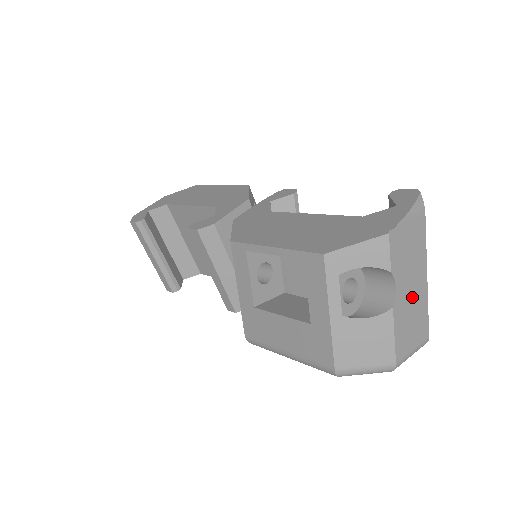
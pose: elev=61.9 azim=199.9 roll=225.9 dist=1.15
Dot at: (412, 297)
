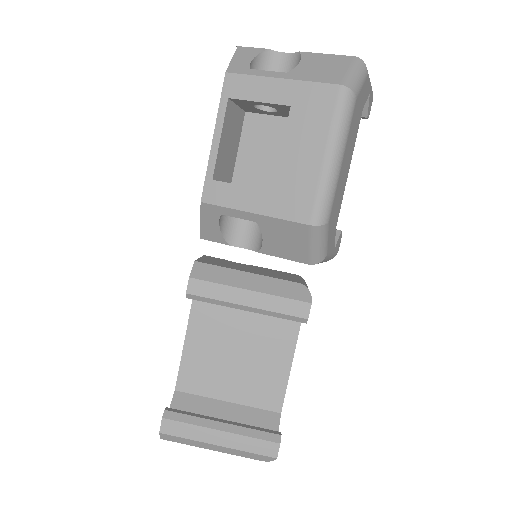
Dot at: occluded
